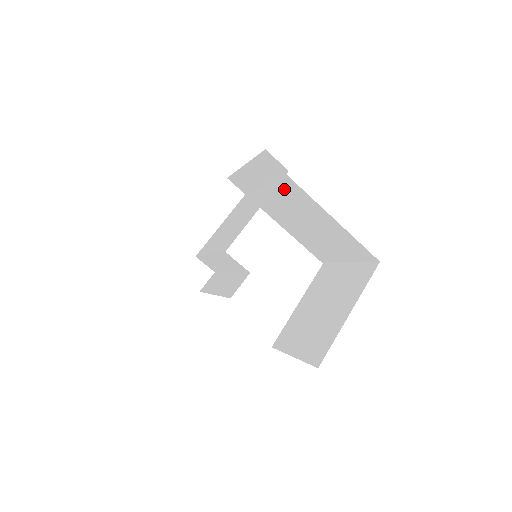
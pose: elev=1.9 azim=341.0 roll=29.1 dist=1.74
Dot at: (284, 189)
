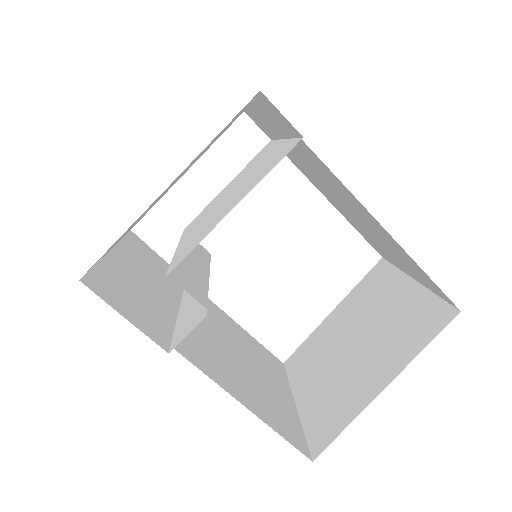
Dot at: (308, 157)
